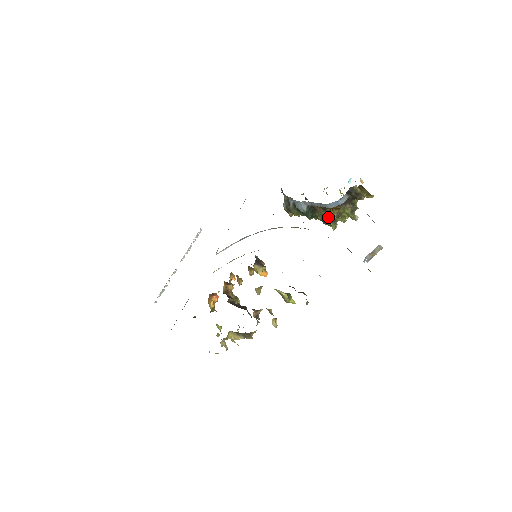
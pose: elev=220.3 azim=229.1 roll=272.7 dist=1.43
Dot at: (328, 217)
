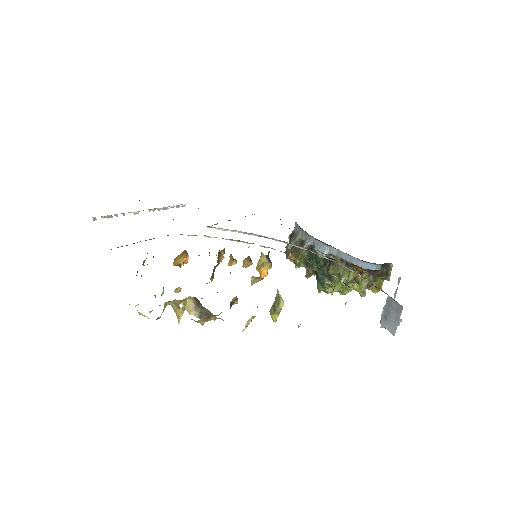
Dot at: (343, 275)
